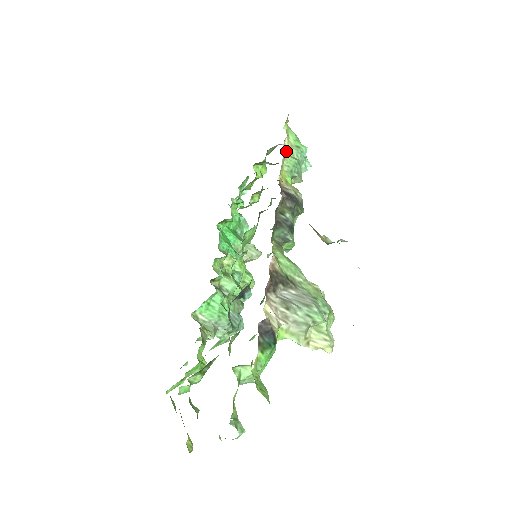
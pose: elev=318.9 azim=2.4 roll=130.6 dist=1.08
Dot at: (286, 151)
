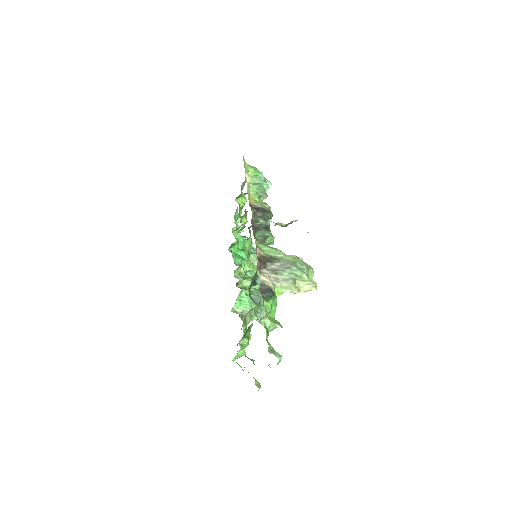
Dot at: (249, 182)
